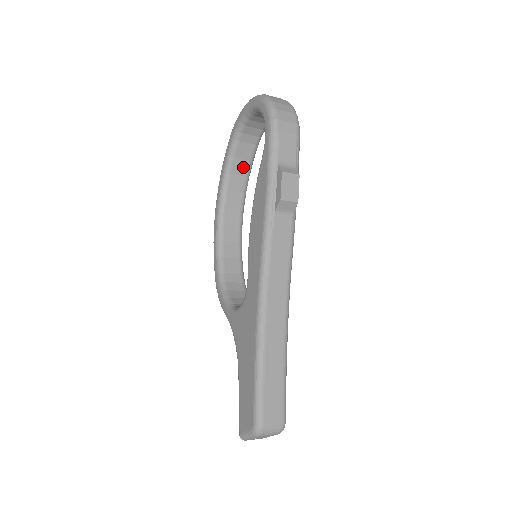
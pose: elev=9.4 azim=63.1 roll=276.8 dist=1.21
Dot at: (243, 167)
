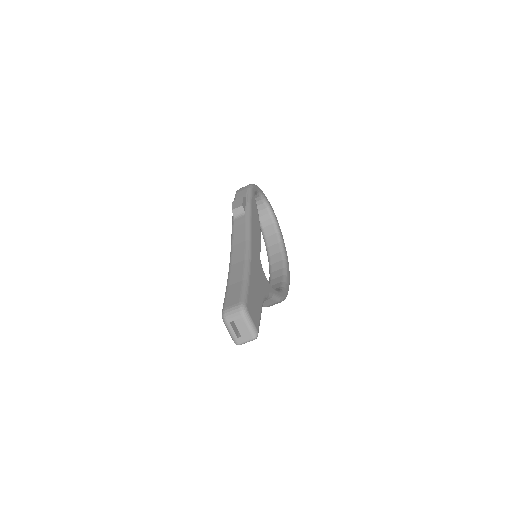
Dot at: (274, 239)
